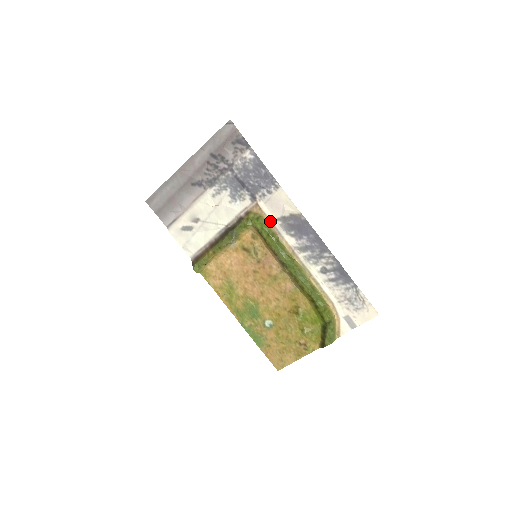
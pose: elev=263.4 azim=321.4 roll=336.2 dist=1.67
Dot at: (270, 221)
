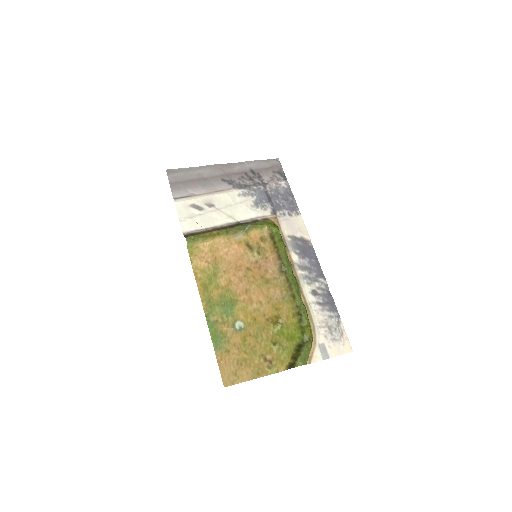
Dot at: (282, 234)
